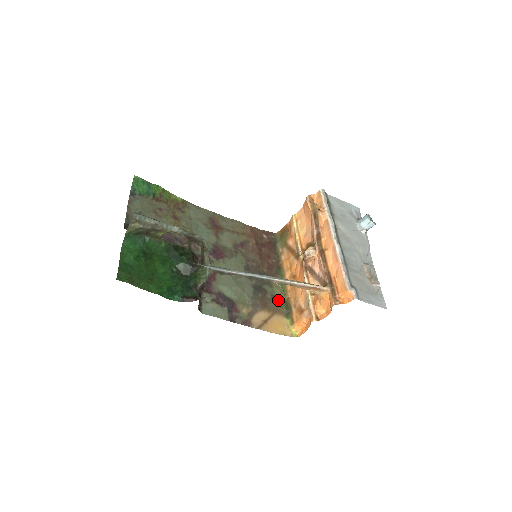
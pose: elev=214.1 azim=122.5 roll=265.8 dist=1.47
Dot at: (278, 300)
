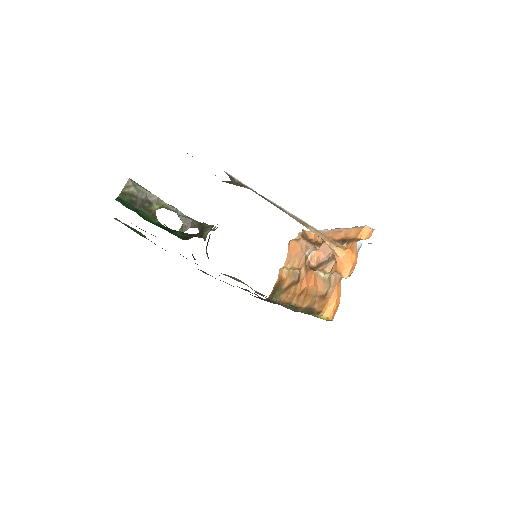
Dot at: occluded
